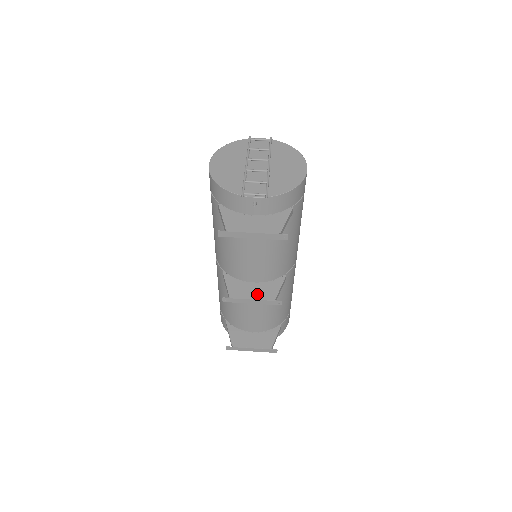
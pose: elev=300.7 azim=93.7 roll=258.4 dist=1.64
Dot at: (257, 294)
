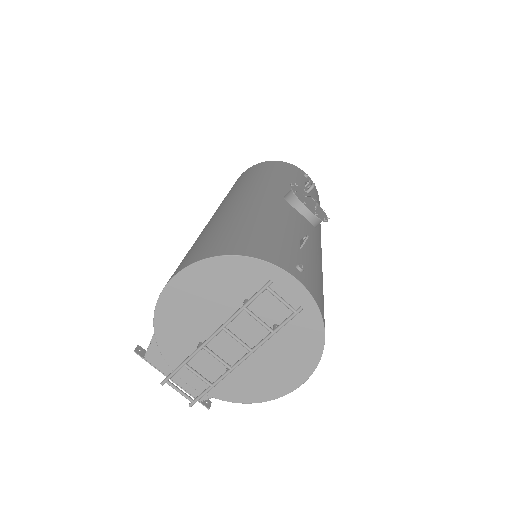
Dot at: occluded
